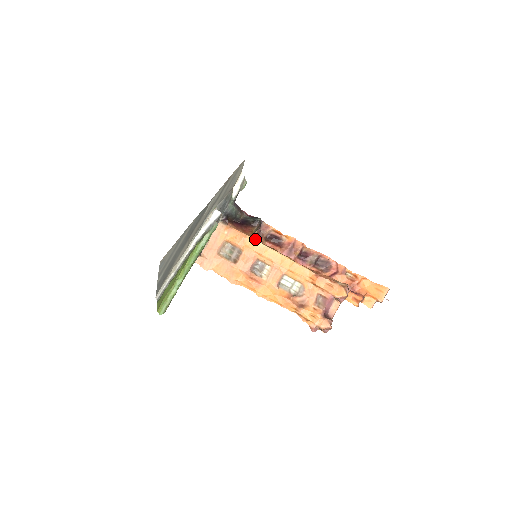
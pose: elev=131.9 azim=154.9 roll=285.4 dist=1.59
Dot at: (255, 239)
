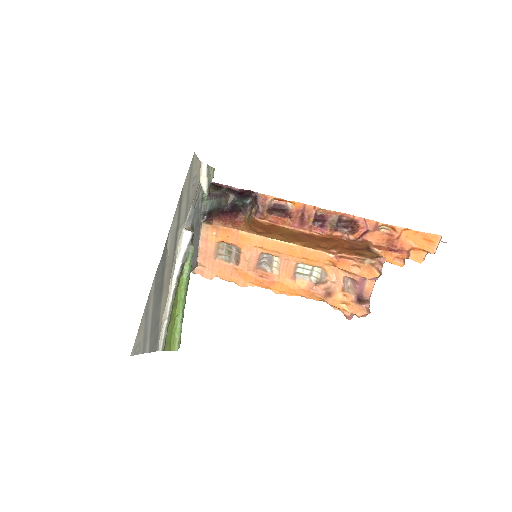
Dot at: (250, 232)
